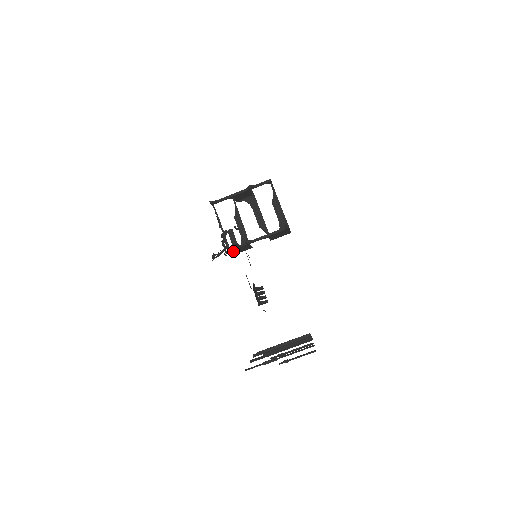
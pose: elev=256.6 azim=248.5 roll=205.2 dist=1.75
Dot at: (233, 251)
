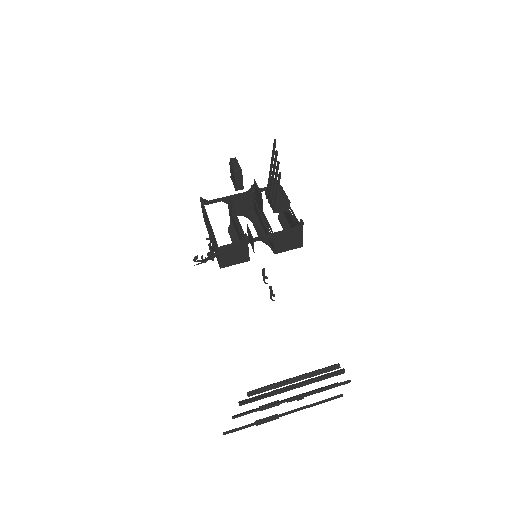
Dot at: (223, 253)
